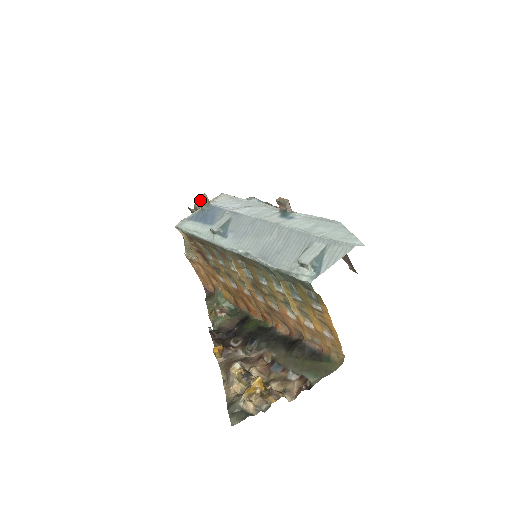
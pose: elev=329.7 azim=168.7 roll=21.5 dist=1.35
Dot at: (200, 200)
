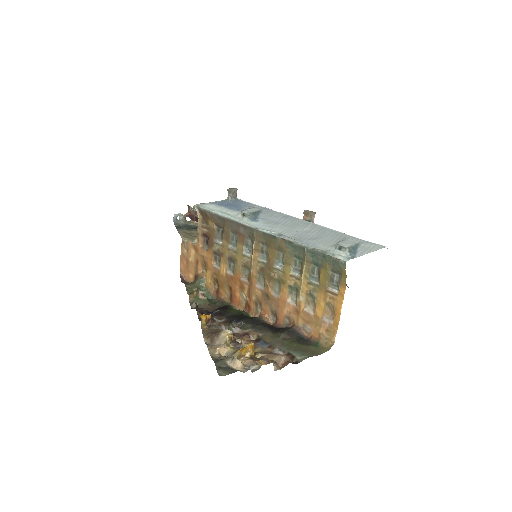
Dot at: (232, 190)
